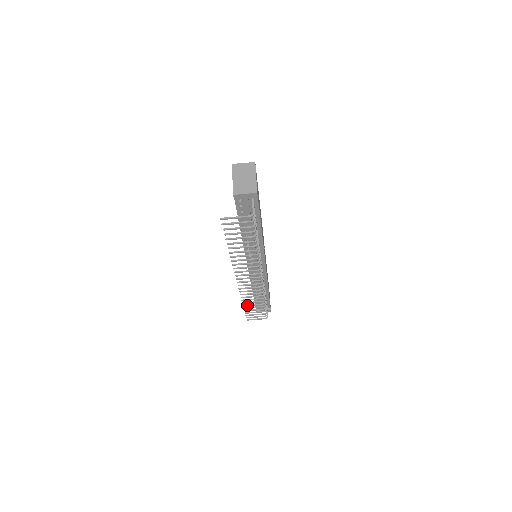
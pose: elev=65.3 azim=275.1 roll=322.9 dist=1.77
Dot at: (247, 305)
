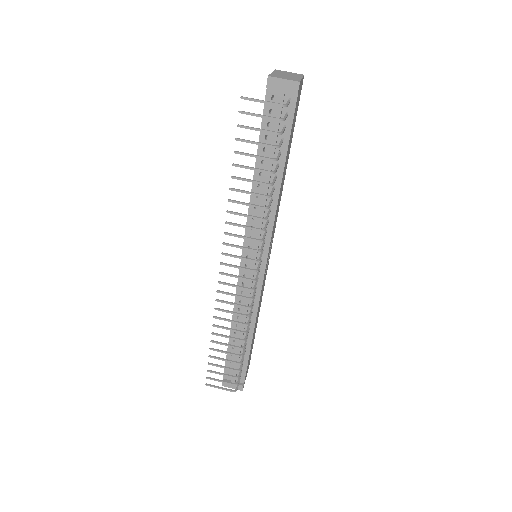
Dot at: (217, 341)
